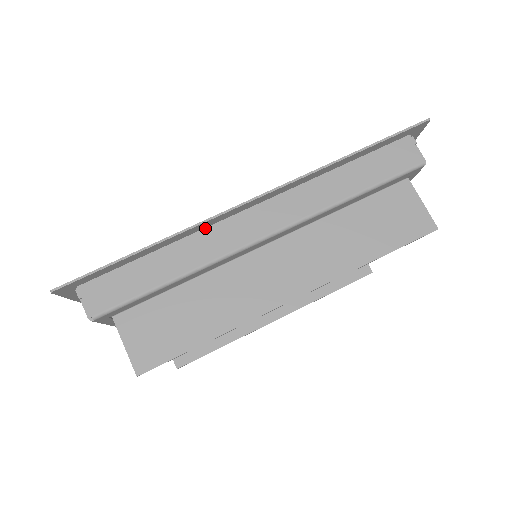
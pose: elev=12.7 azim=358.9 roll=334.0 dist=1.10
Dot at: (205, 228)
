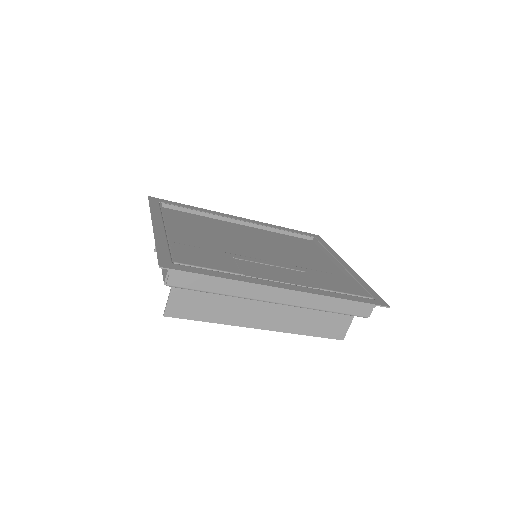
Dot at: (255, 280)
